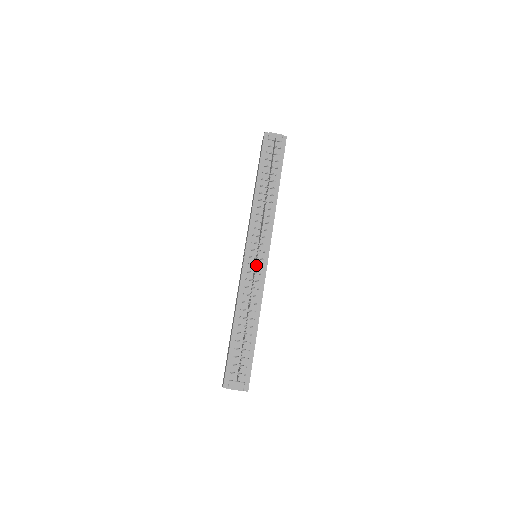
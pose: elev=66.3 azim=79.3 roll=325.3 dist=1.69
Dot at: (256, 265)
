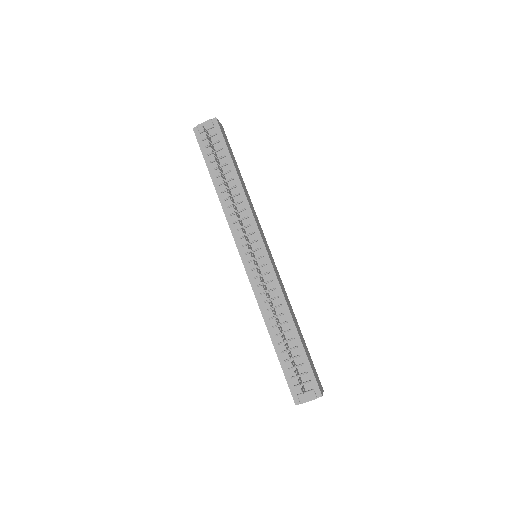
Dot at: occluded
